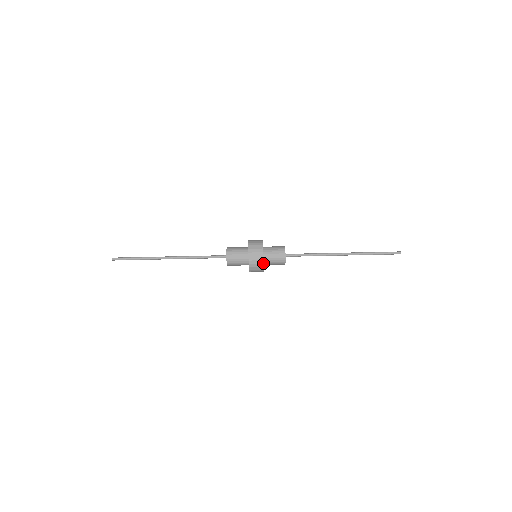
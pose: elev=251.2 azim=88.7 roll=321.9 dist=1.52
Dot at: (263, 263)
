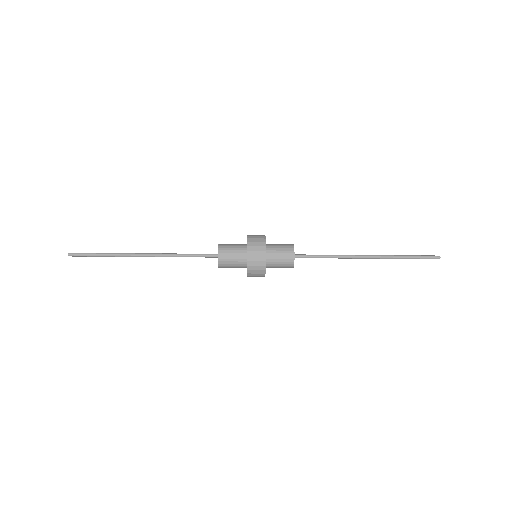
Dot at: occluded
